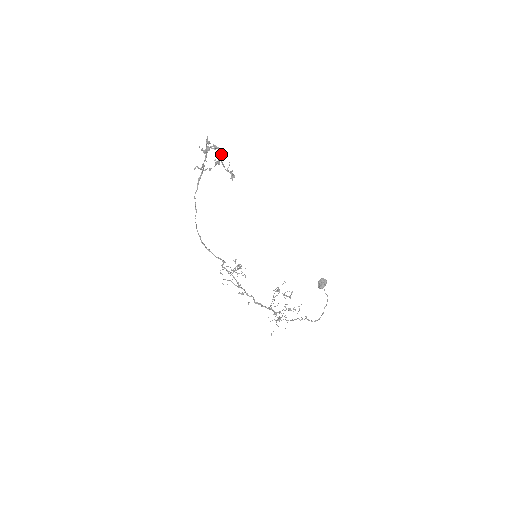
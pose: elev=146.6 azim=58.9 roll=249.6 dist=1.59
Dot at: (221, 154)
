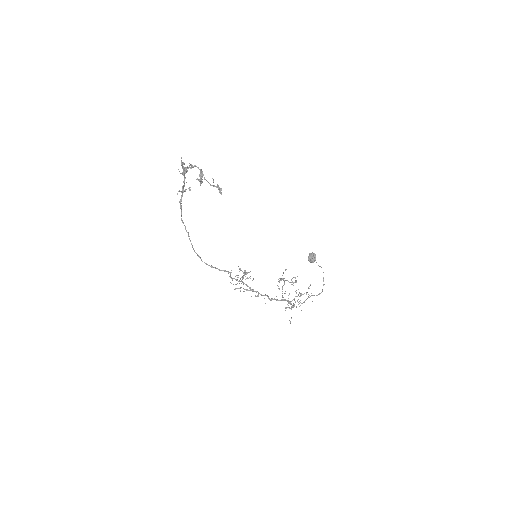
Dot at: (201, 171)
